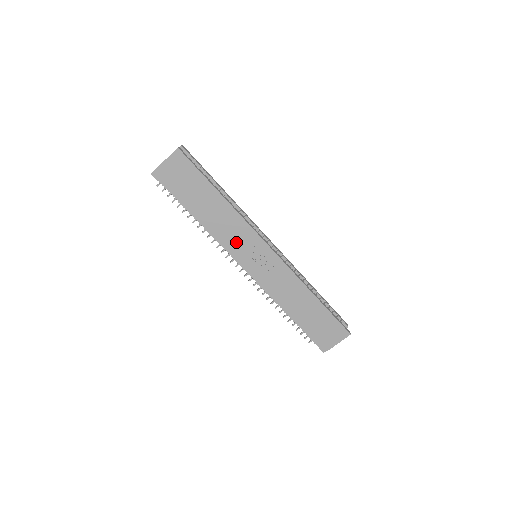
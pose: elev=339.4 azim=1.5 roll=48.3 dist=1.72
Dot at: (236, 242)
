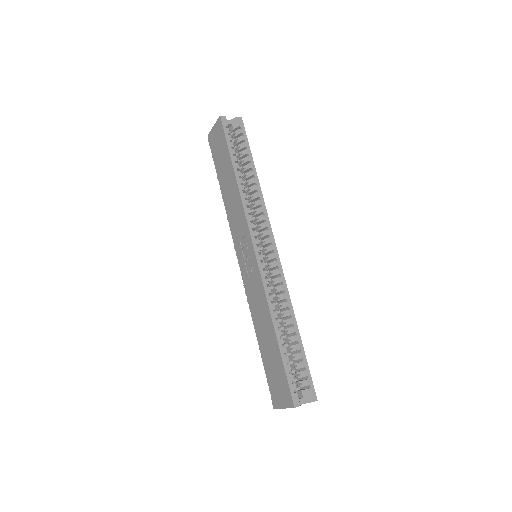
Dot at: (237, 229)
